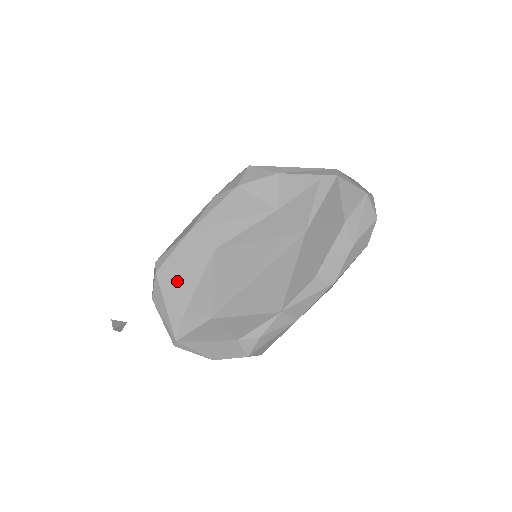
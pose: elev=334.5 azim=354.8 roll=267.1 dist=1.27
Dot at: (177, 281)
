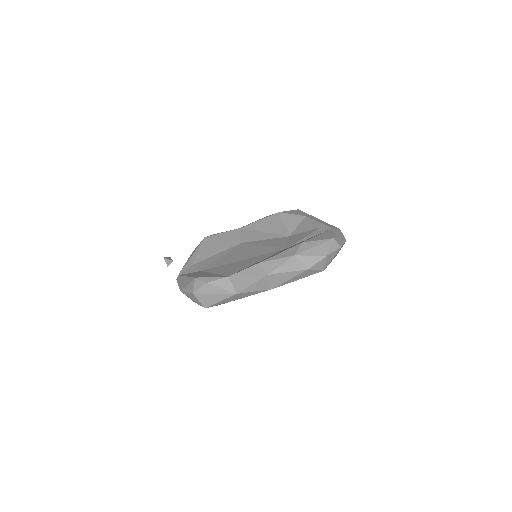
Dot at: (209, 247)
